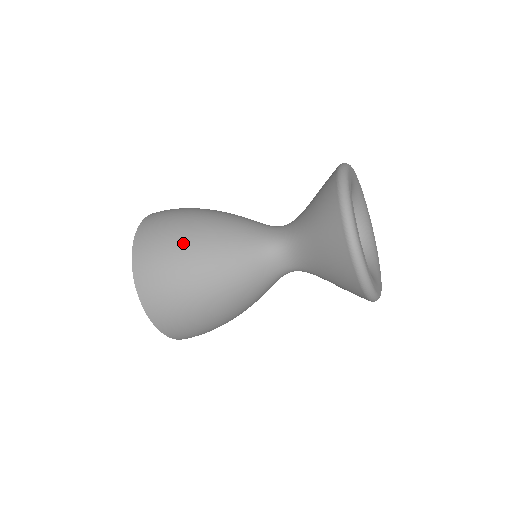
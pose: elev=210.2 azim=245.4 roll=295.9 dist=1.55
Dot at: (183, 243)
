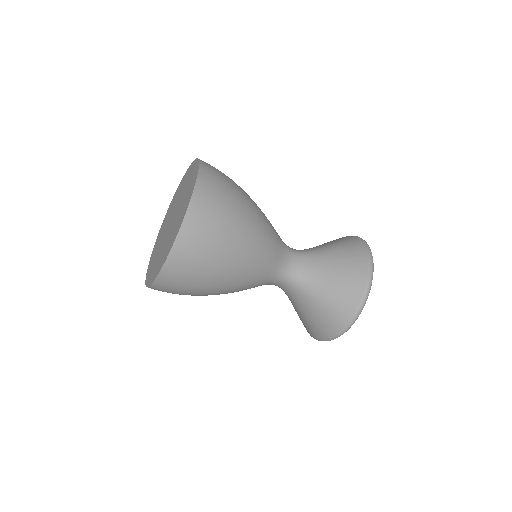
Dot at: (227, 257)
